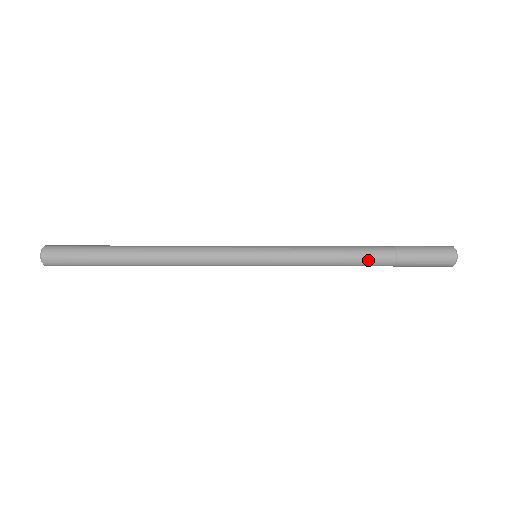
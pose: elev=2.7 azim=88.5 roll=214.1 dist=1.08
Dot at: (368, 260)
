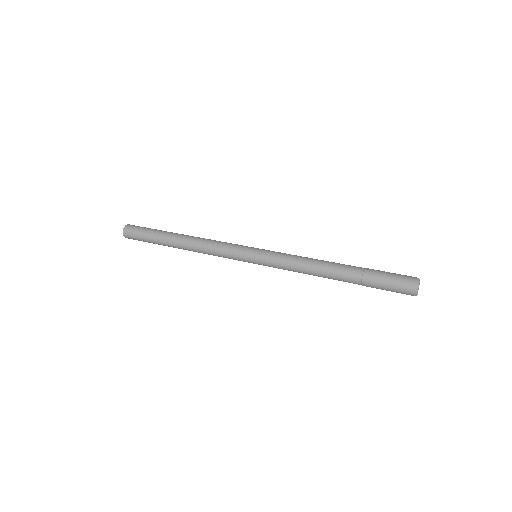
Dot at: (338, 272)
